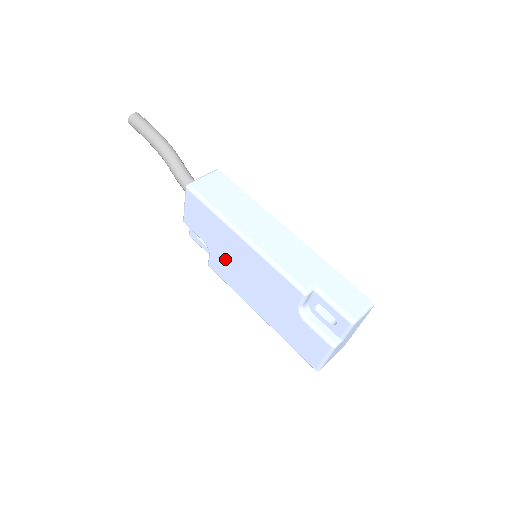
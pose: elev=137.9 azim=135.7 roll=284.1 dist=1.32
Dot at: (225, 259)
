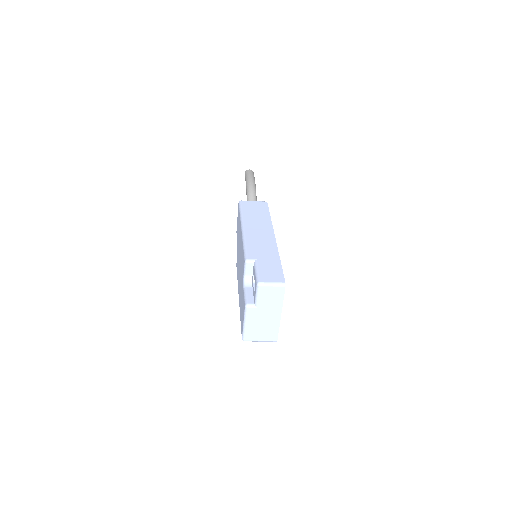
Dot at: (238, 253)
